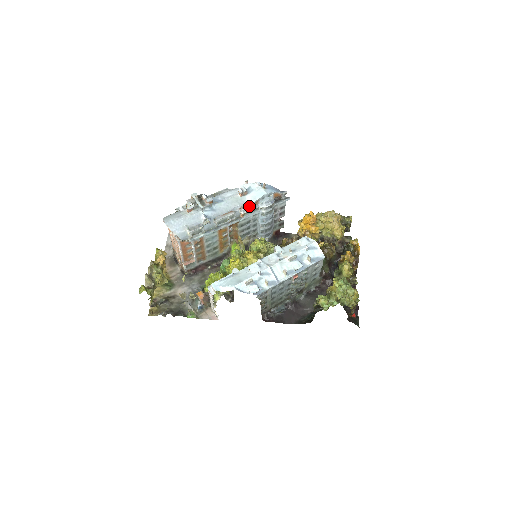
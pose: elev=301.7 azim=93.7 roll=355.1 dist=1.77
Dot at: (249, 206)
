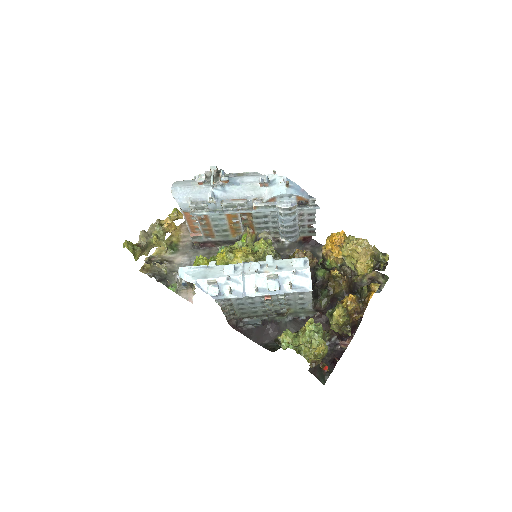
Dot at: (264, 200)
